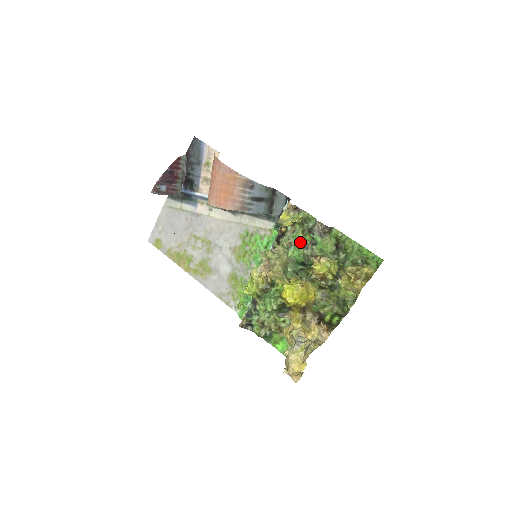
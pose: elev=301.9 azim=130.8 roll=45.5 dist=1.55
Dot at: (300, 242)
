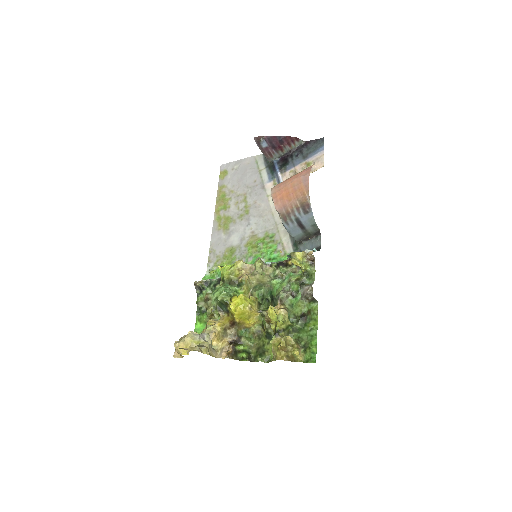
Dot at: occluded
